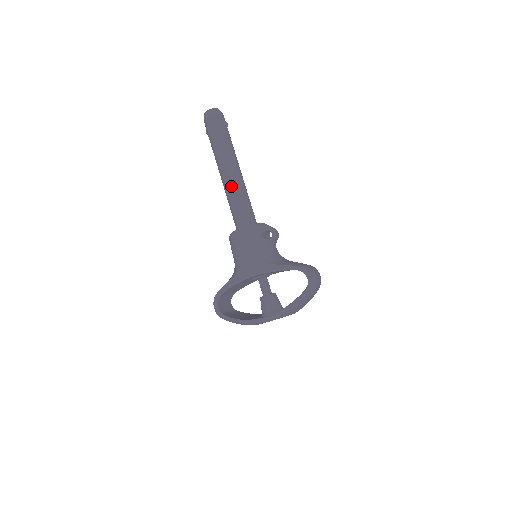
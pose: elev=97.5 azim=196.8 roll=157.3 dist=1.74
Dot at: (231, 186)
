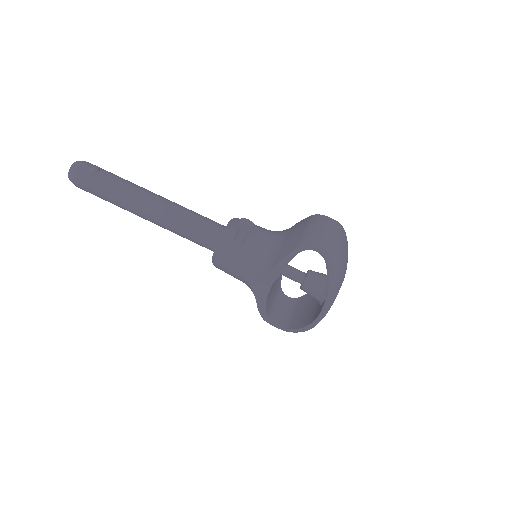
Dot at: (164, 224)
